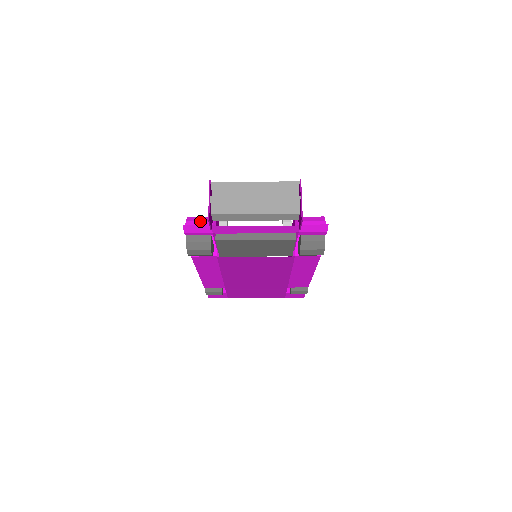
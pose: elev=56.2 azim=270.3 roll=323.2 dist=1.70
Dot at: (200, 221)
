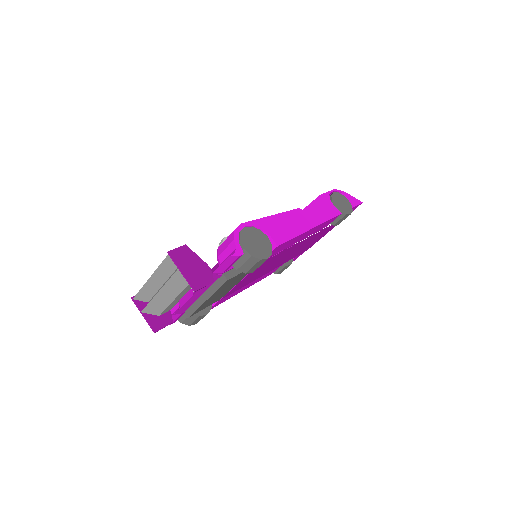
Dot at: occluded
